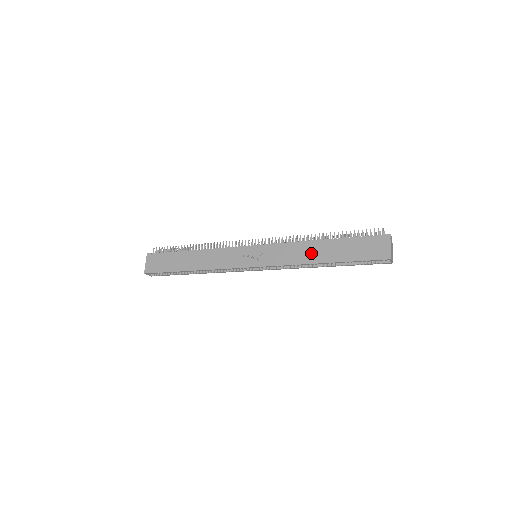
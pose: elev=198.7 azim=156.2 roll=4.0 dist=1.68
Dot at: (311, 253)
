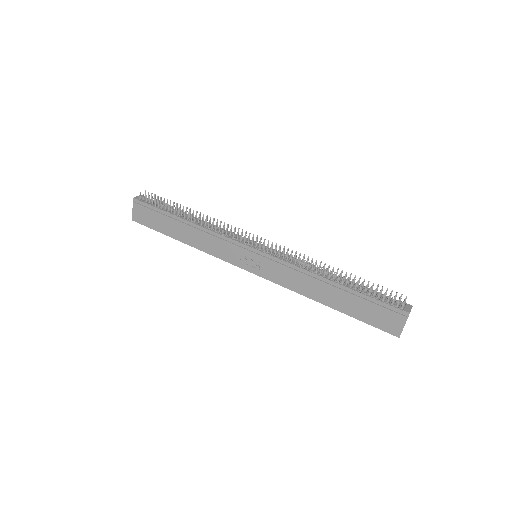
Dot at: (316, 290)
